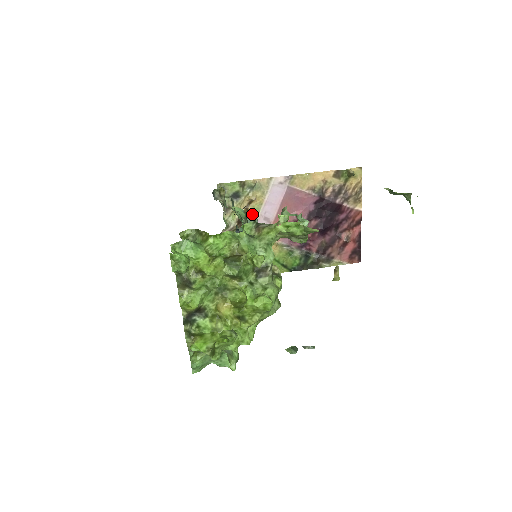
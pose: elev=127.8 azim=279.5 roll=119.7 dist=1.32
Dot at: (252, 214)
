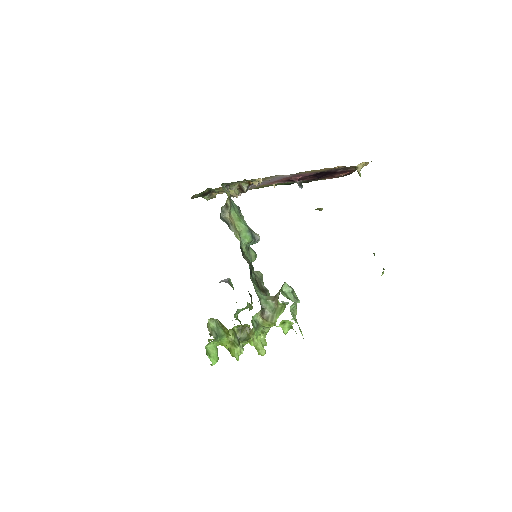
Dot at: occluded
